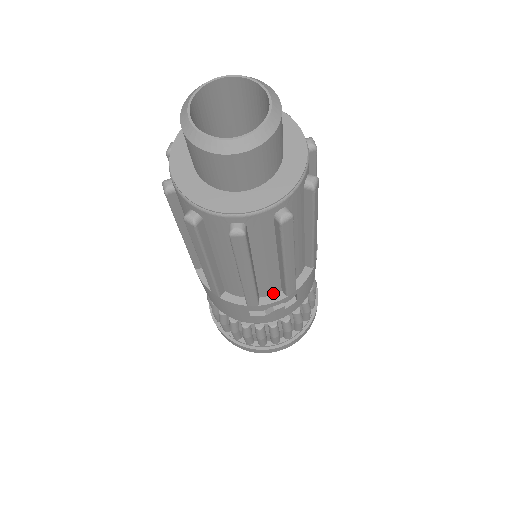
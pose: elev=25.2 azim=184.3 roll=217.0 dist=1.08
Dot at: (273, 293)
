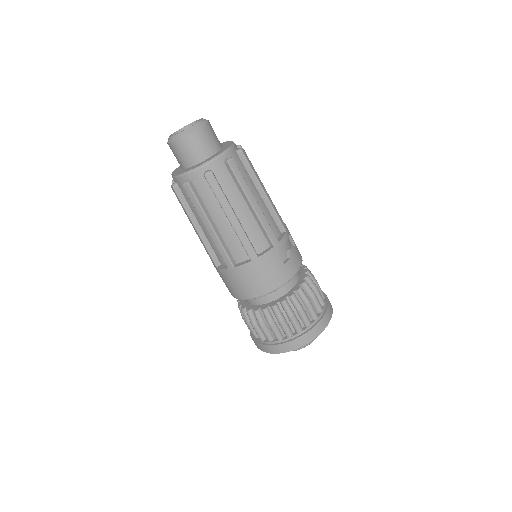
Dot at: (279, 235)
